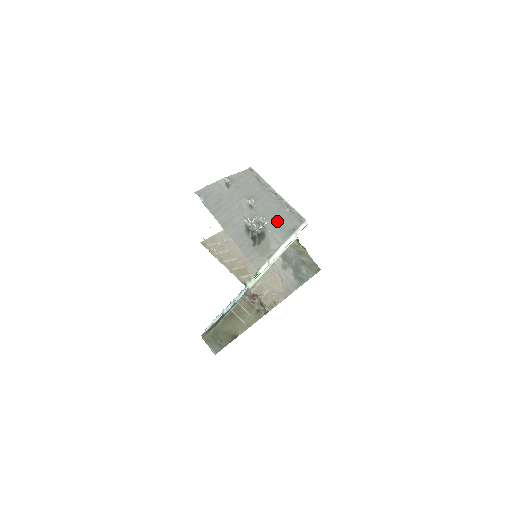
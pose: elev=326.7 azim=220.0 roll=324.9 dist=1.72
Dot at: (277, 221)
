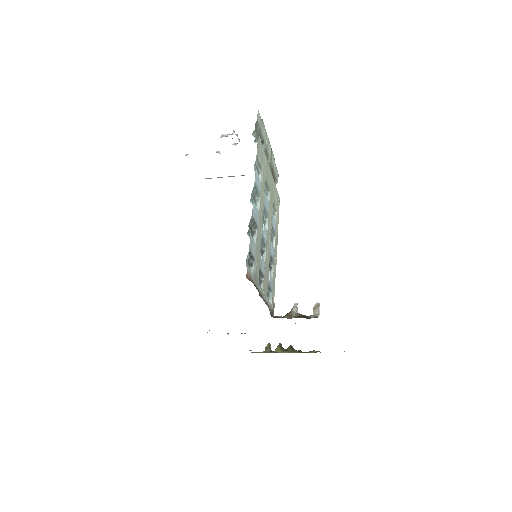
Dot at: occluded
